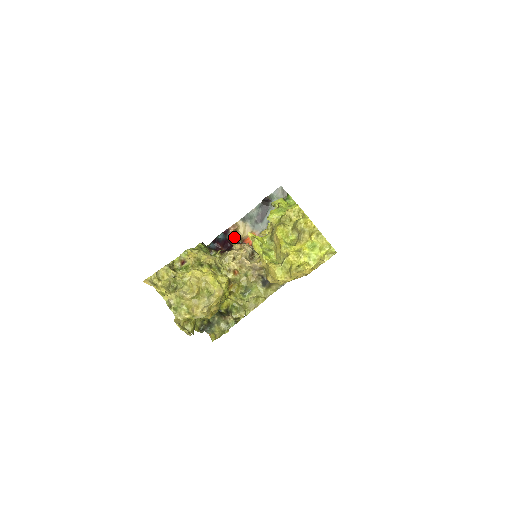
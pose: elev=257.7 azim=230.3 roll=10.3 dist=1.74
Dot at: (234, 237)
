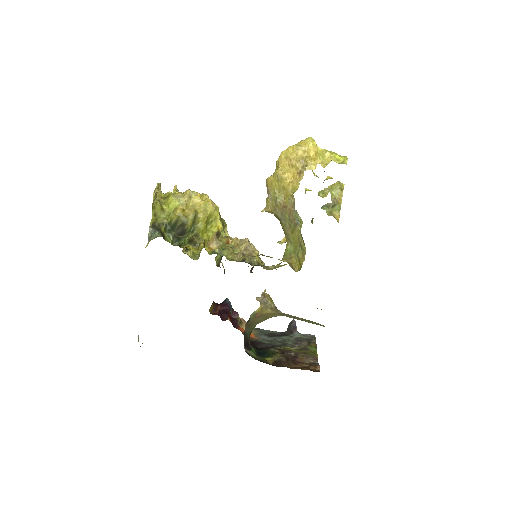
Dot at: occluded
